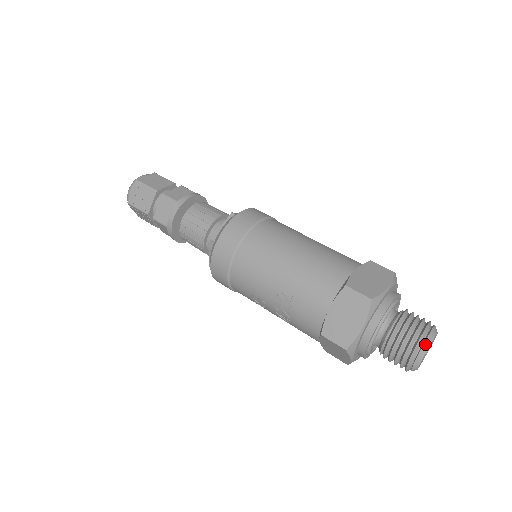
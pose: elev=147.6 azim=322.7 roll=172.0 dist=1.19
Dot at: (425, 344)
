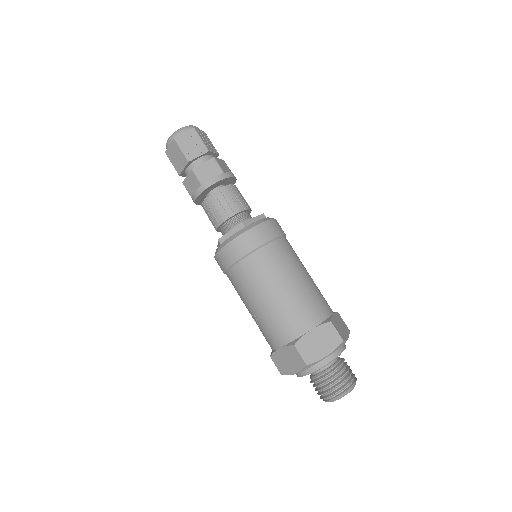
Dot at: (335, 398)
